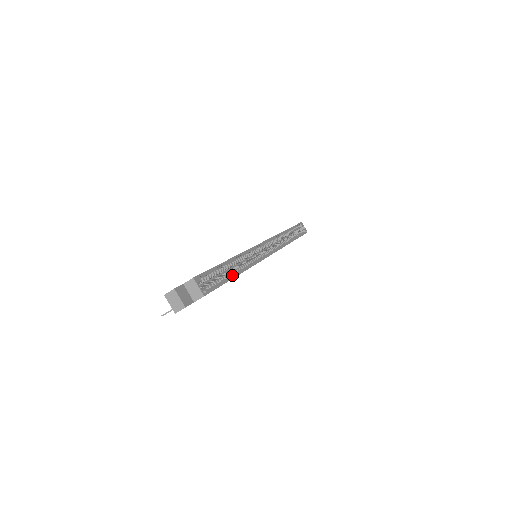
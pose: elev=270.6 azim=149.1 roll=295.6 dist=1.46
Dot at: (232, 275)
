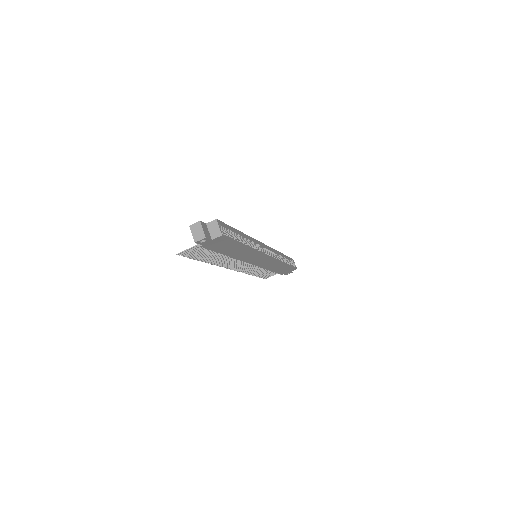
Dot at: occluded
